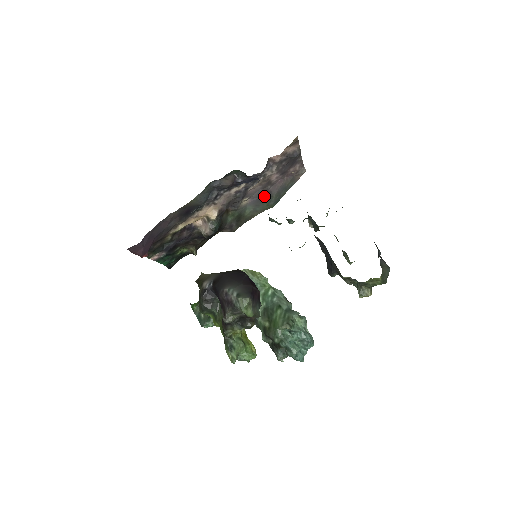
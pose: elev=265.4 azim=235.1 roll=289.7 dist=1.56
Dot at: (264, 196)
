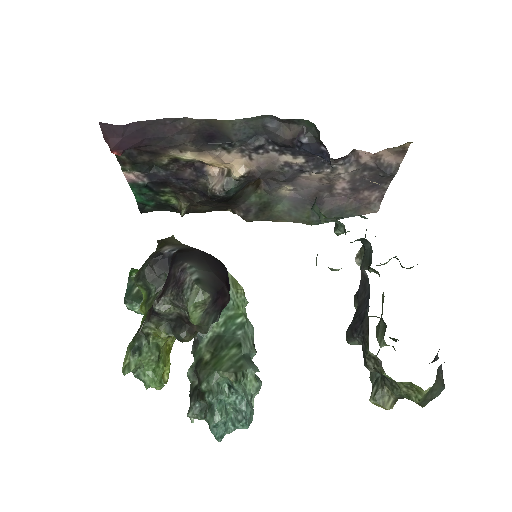
Dot at: (312, 201)
